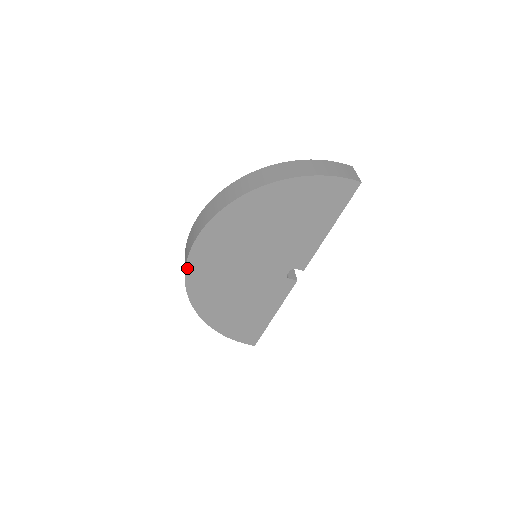
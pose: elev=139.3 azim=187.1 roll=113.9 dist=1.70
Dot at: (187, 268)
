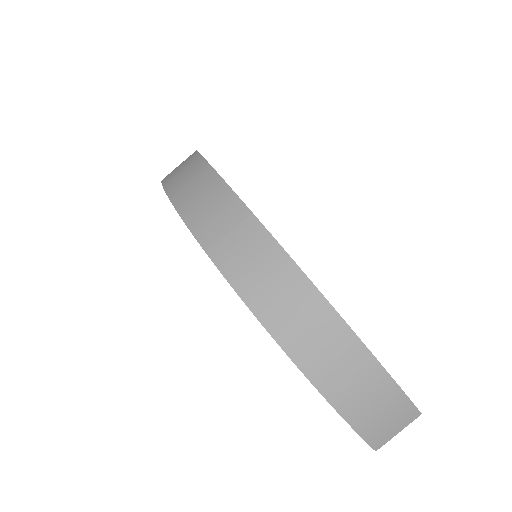
Dot at: occluded
